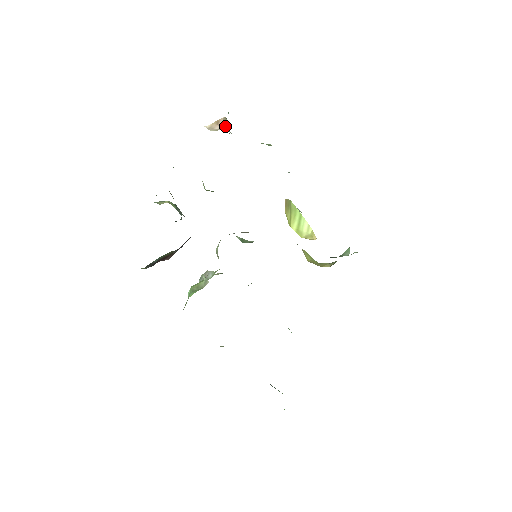
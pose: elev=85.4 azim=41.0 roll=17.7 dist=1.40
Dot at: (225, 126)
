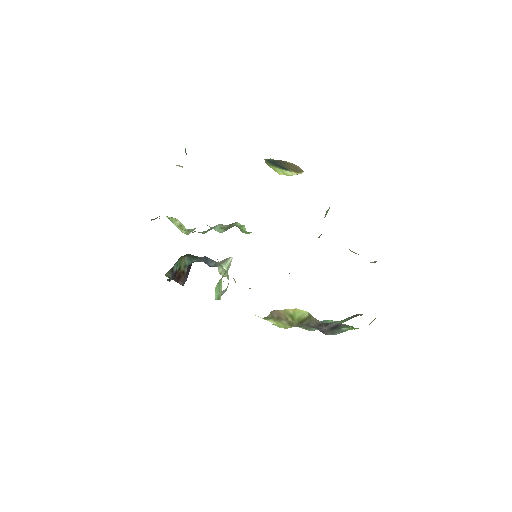
Dot at: occluded
